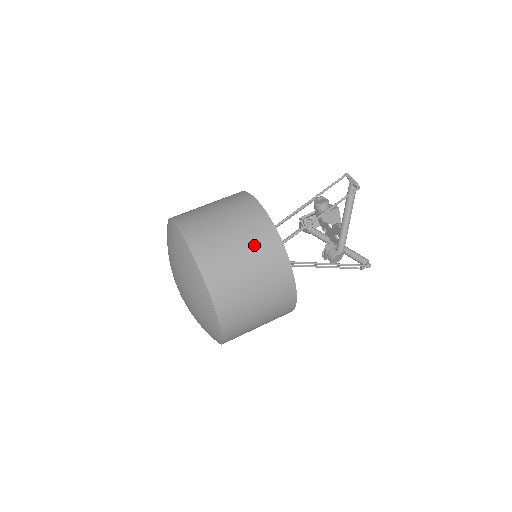
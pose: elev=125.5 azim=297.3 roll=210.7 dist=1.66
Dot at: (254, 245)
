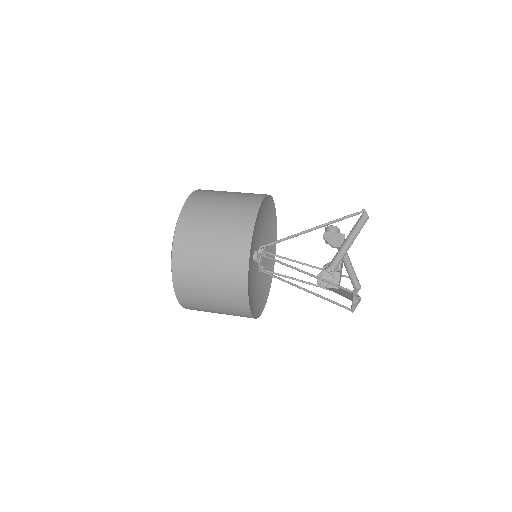
Dot at: (240, 197)
